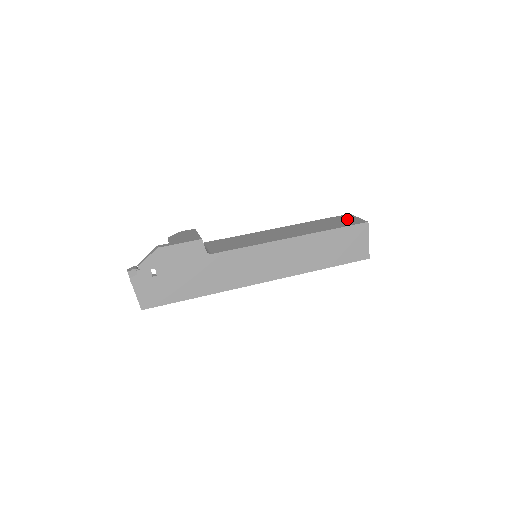
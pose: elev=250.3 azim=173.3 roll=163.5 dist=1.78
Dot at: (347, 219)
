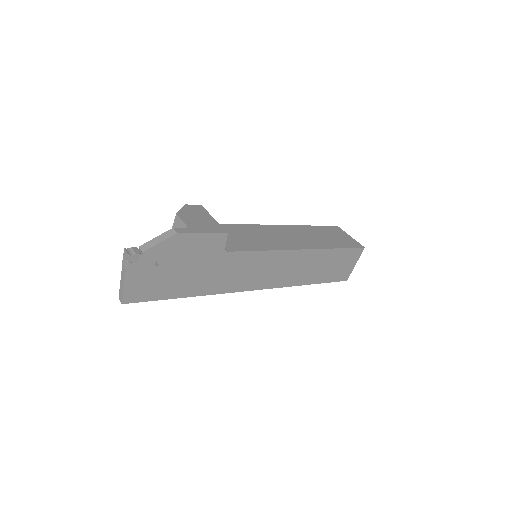
Dot at: (342, 235)
